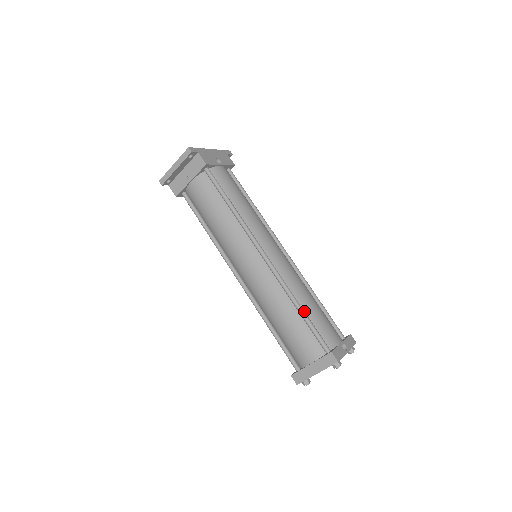
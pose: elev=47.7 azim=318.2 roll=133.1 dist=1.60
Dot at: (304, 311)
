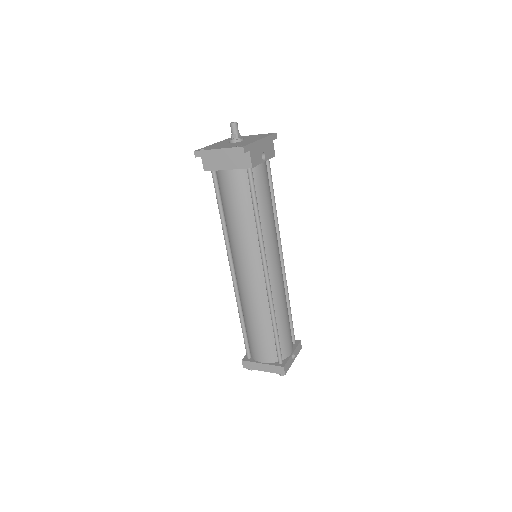
Dot at: (277, 326)
